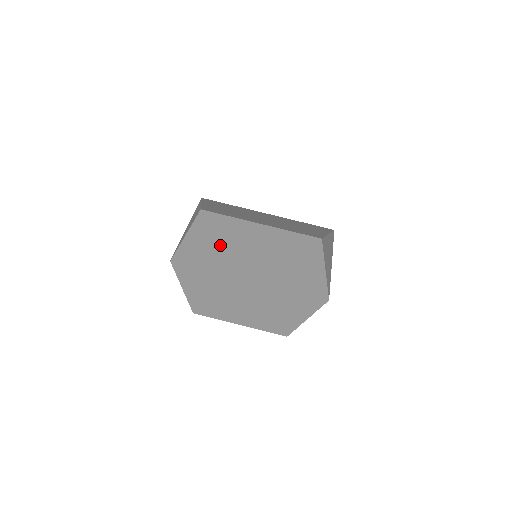
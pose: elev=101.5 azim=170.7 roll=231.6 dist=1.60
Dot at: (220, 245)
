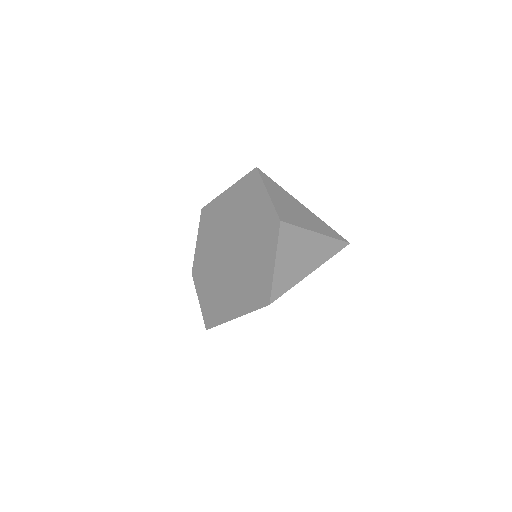
Dot at: (212, 230)
